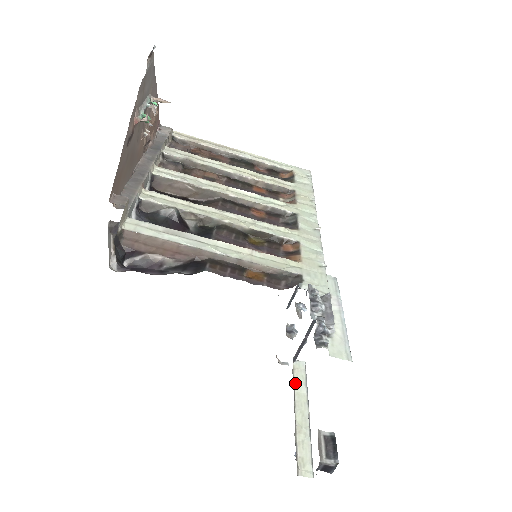
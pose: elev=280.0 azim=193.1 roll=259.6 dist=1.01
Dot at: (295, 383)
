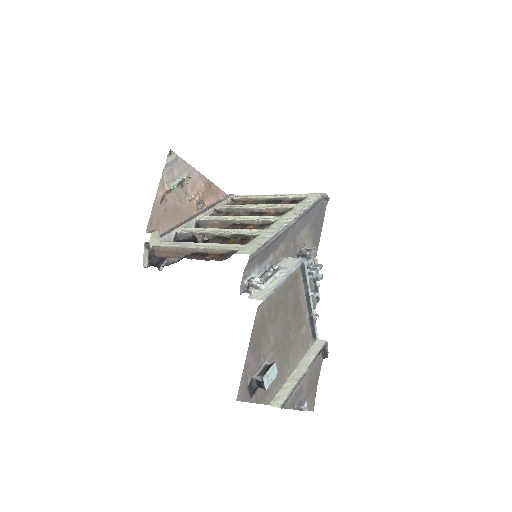
Dot at: (307, 353)
